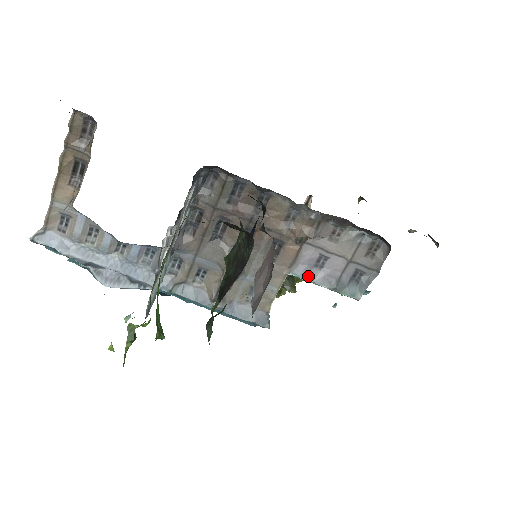
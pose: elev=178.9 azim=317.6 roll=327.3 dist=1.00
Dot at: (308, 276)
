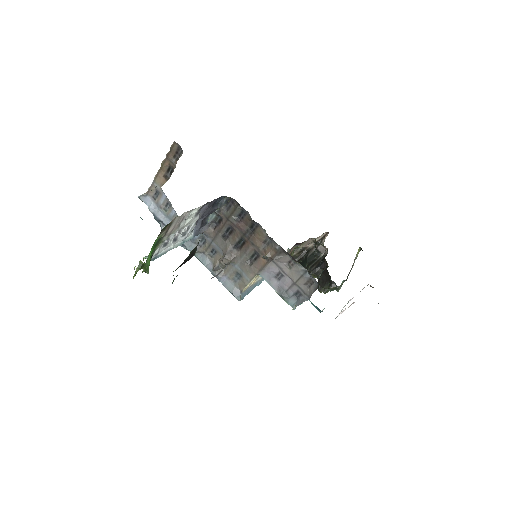
Dot at: (269, 281)
